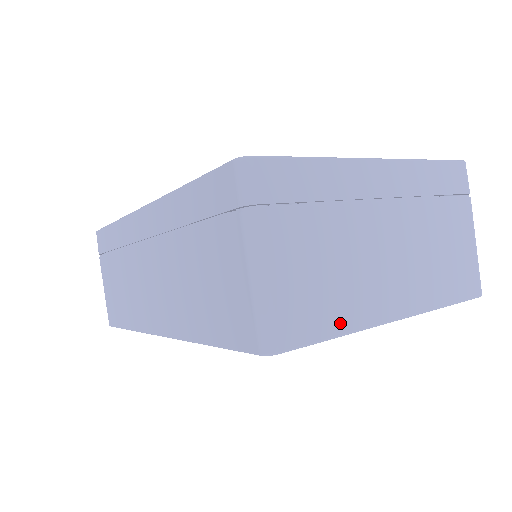
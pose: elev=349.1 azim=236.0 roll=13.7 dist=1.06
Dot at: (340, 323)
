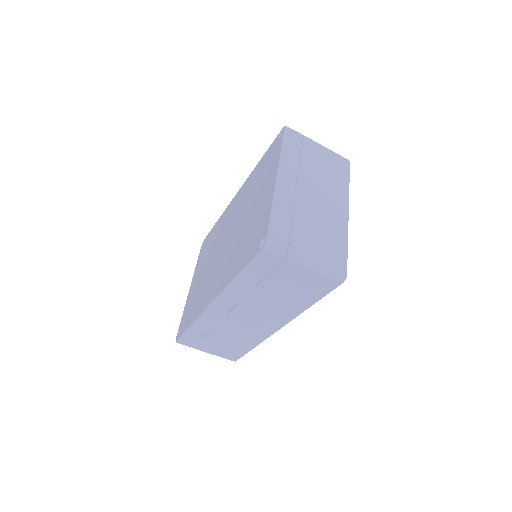
Dot at: (343, 241)
